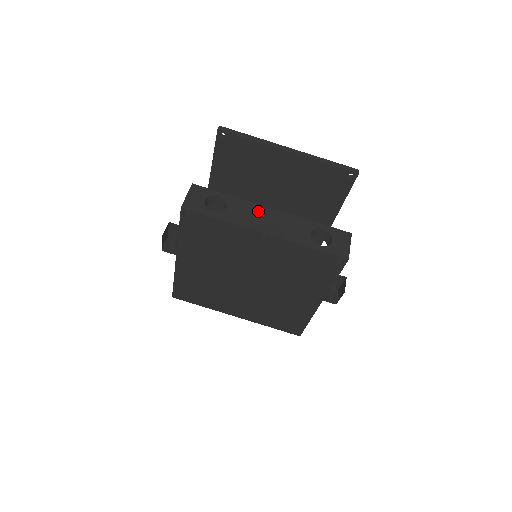
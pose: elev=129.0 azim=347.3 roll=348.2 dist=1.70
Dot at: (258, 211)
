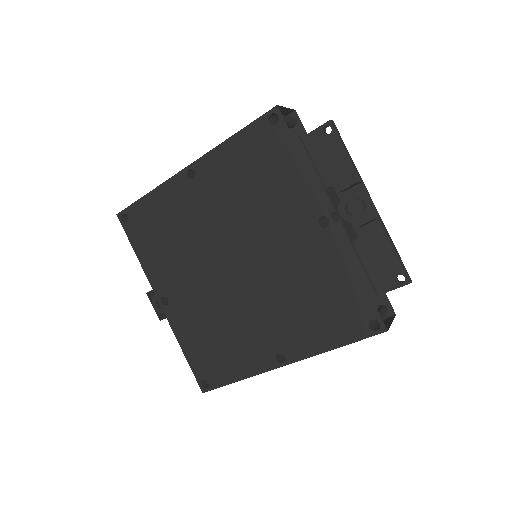
Dot at: occluded
